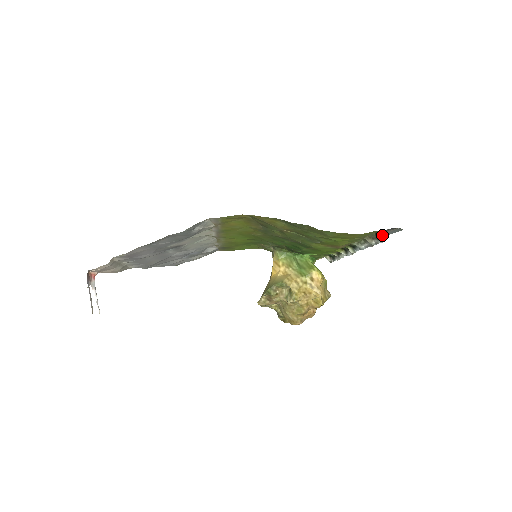
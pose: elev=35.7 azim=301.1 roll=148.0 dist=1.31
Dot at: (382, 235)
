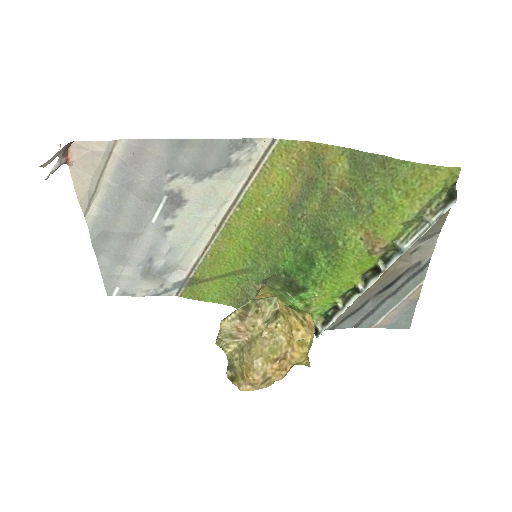
Dot at: (388, 321)
